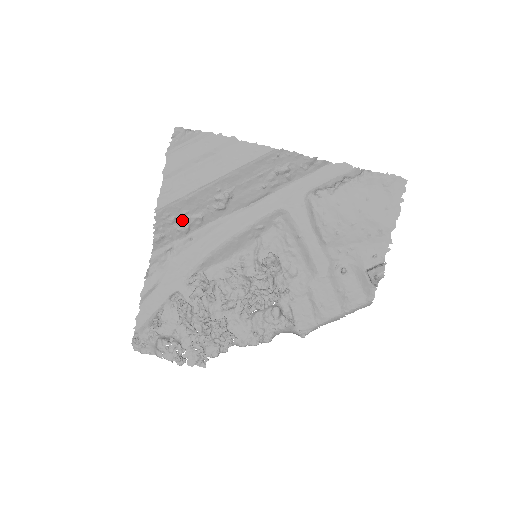
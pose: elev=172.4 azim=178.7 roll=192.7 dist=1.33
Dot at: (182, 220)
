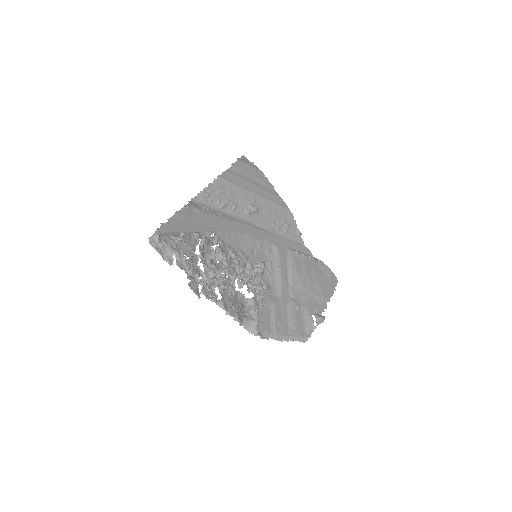
Dot at: (225, 198)
